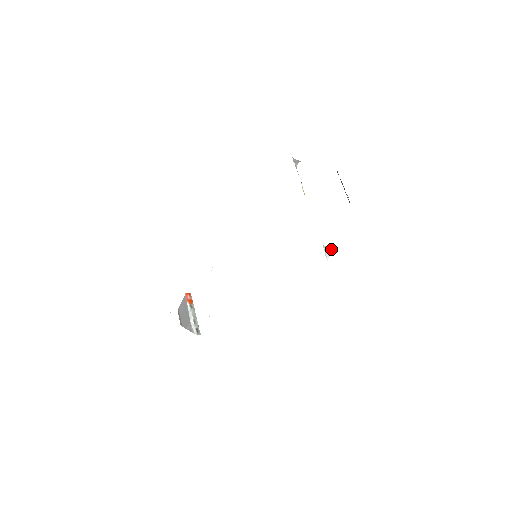
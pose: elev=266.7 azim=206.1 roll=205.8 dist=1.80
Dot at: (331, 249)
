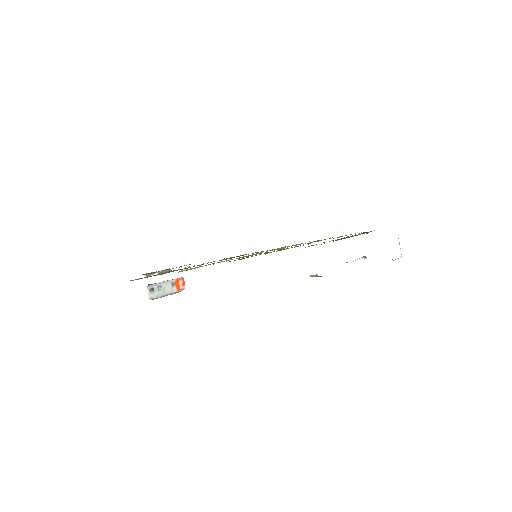
Dot at: (319, 276)
